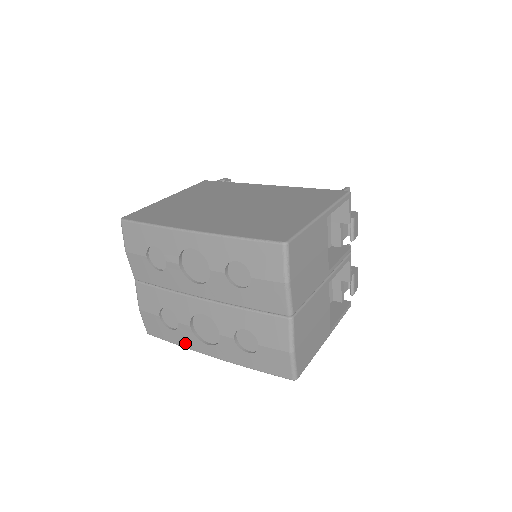
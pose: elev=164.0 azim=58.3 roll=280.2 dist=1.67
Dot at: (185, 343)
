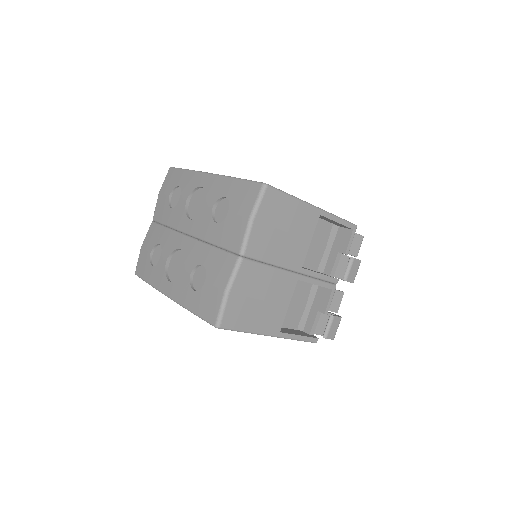
Dot at: (155, 281)
